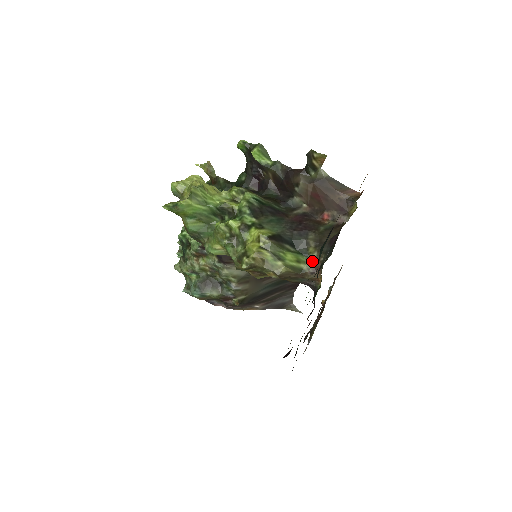
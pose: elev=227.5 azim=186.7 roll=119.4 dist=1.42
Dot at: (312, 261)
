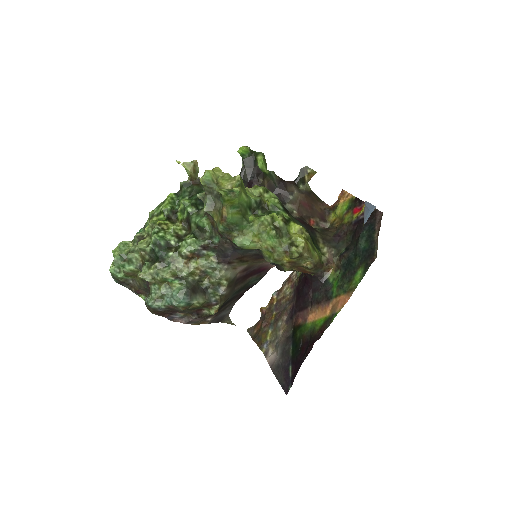
Dot at: (325, 254)
